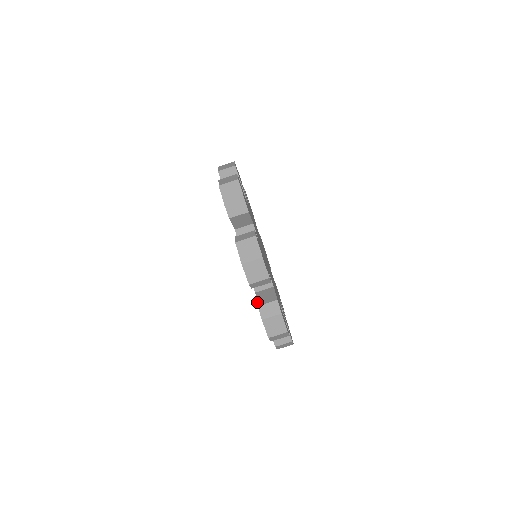
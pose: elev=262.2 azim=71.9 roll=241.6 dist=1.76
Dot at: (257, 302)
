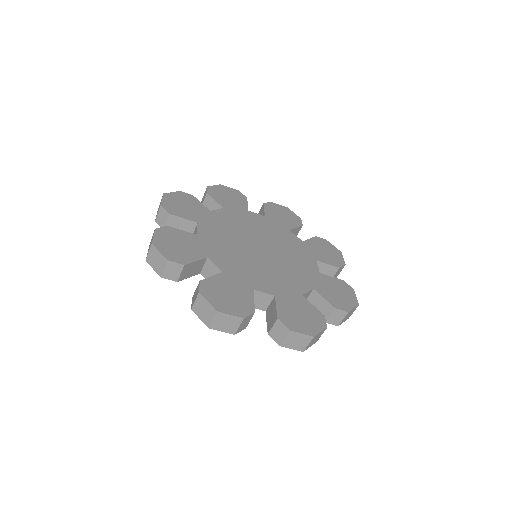
Dot at: occluded
